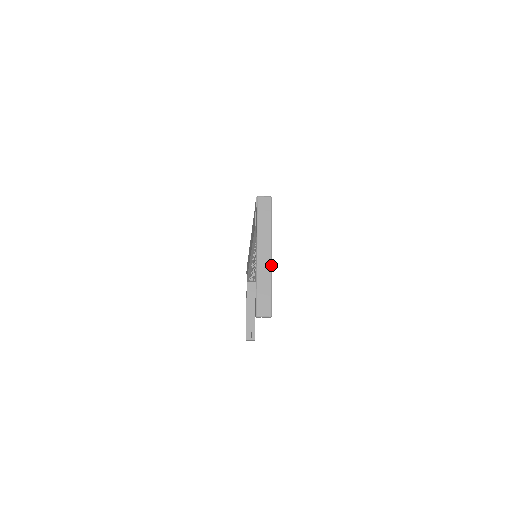
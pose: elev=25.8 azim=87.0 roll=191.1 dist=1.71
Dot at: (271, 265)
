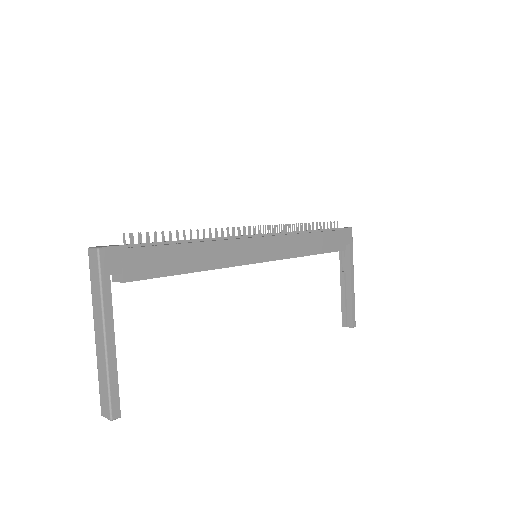
Dot at: (105, 351)
